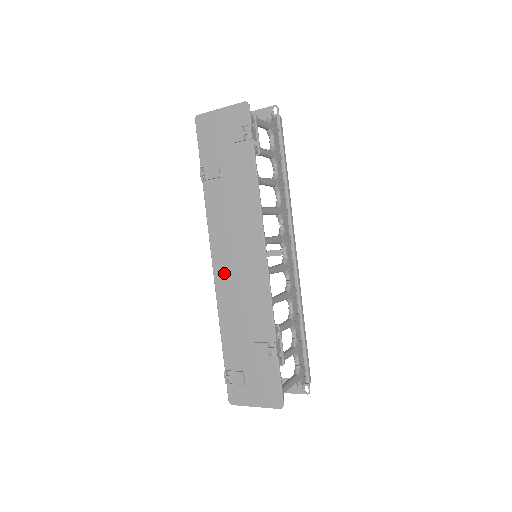
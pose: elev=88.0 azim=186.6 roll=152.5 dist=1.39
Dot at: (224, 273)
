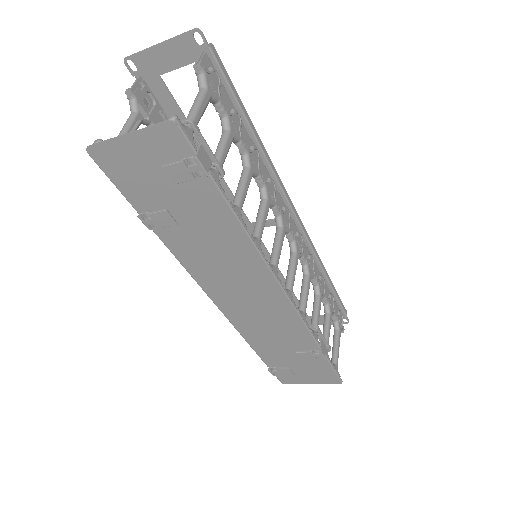
Dot at: (233, 308)
